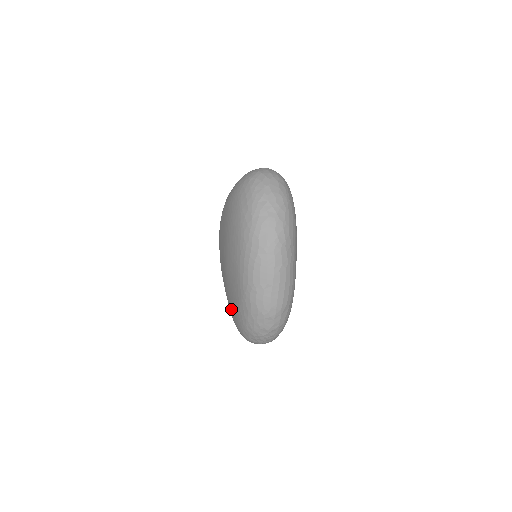
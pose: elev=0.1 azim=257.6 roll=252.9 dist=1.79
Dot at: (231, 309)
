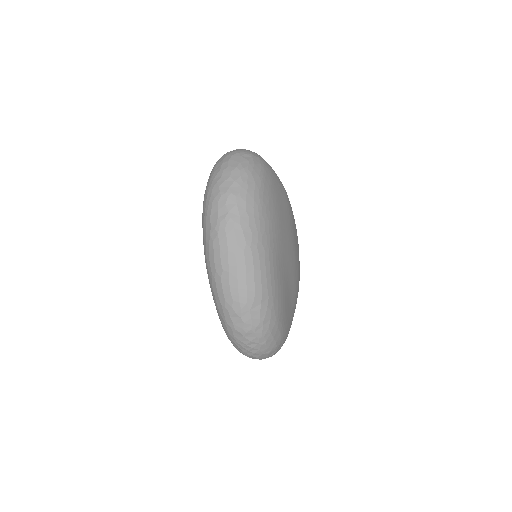
Dot at: occluded
